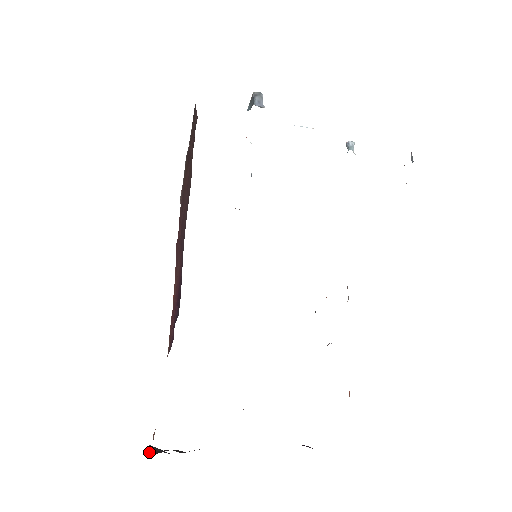
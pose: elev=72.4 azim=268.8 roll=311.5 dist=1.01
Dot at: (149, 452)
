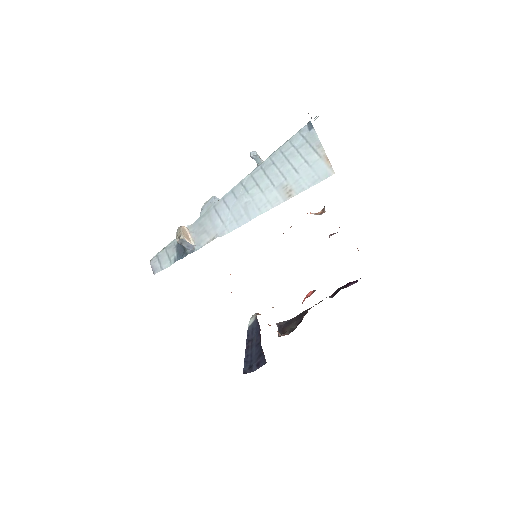
Dot at: (280, 331)
